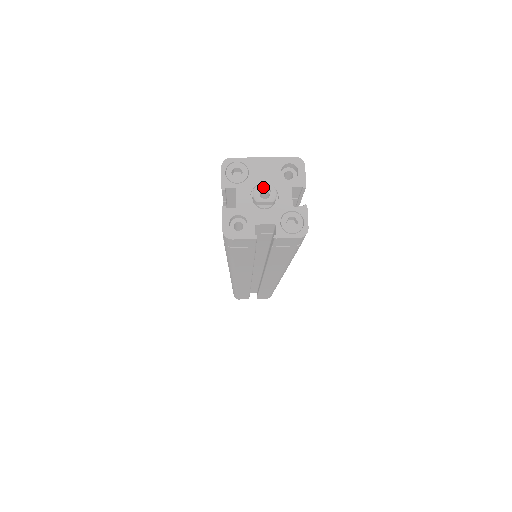
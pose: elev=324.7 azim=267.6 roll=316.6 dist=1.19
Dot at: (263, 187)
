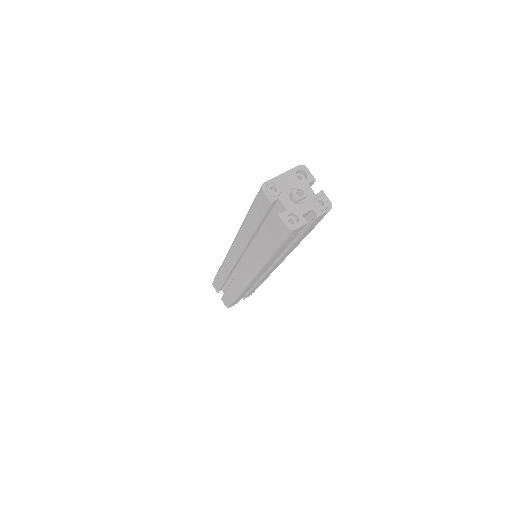
Dot at: (296, 190)
